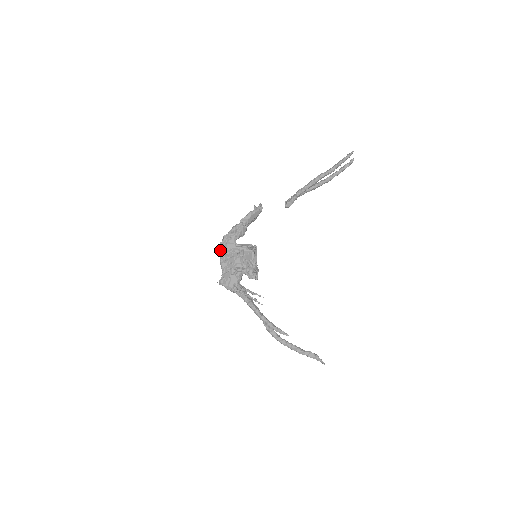
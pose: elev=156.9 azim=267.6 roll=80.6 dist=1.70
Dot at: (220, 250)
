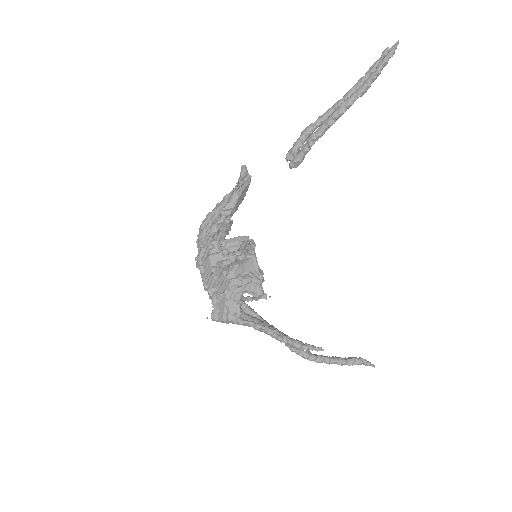
Dot at: (200, 271)
